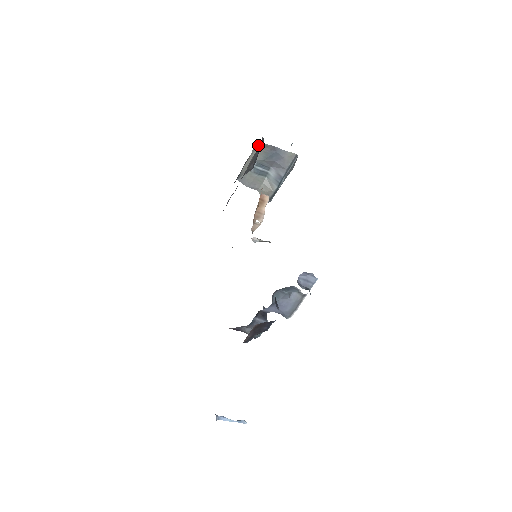
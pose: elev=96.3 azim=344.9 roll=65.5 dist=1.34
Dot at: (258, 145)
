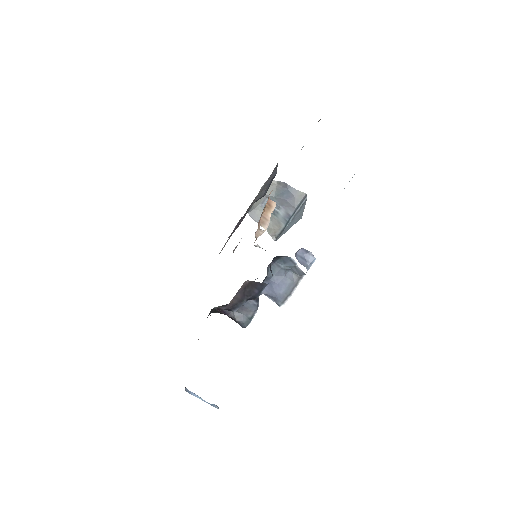
Dot at: (272, 181)
